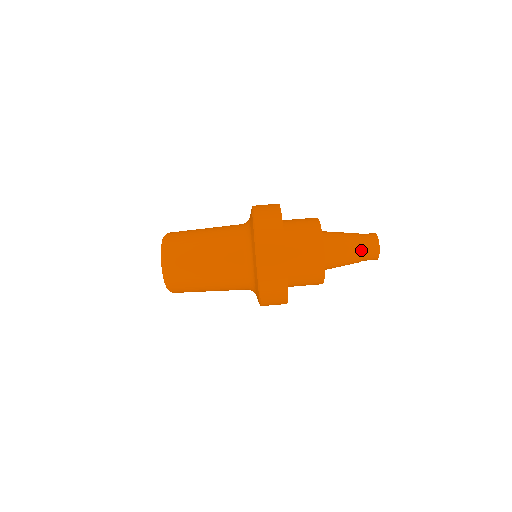
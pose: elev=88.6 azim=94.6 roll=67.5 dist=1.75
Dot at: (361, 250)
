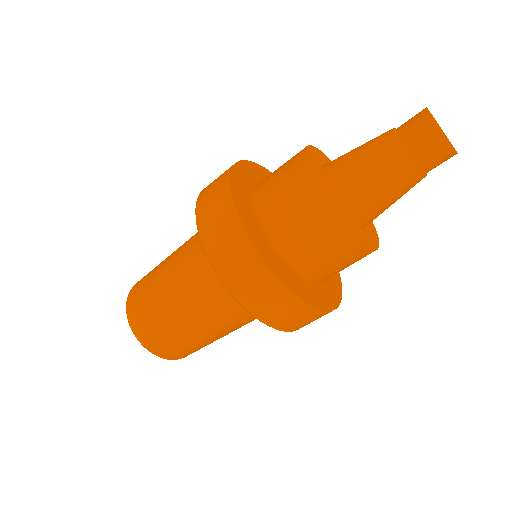
Dot at: (407, 157)
